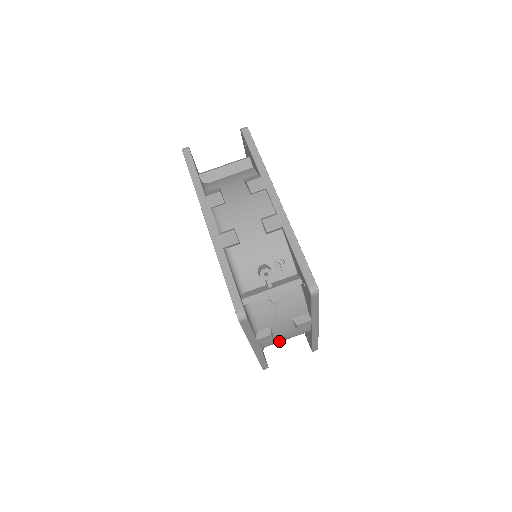
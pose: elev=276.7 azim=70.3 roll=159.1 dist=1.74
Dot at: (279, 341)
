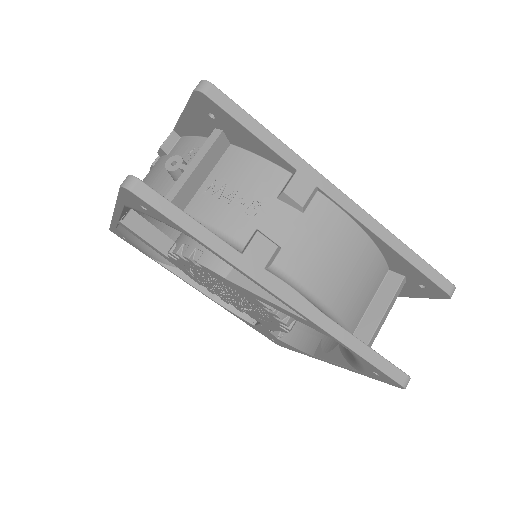
Dot at: (324, 271)
